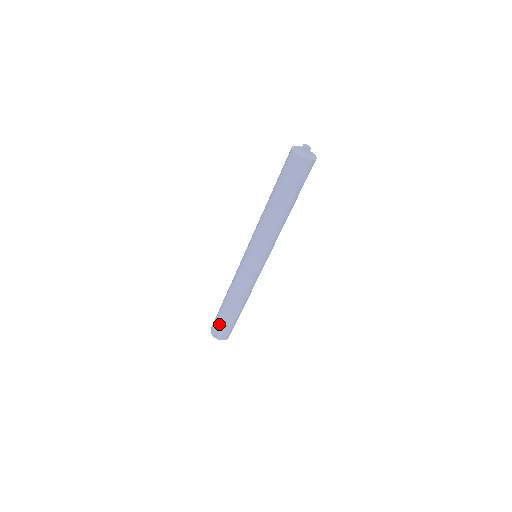
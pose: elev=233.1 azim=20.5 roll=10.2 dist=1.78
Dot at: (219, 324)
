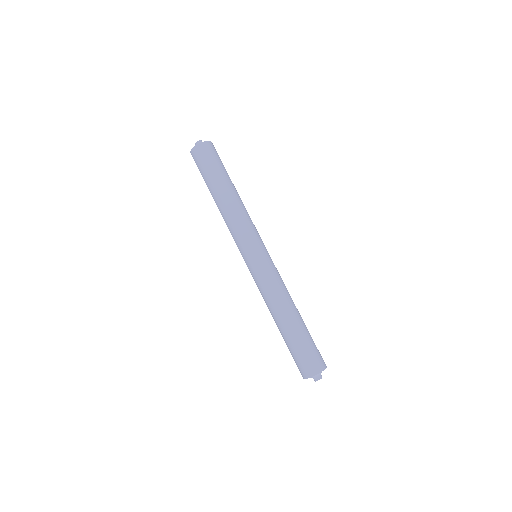
Dot at: (303, 353)
